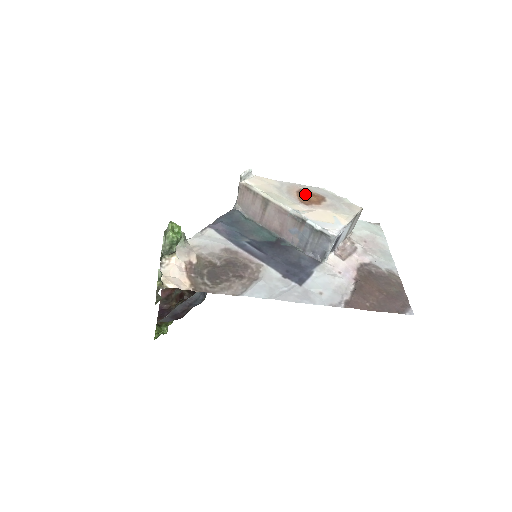
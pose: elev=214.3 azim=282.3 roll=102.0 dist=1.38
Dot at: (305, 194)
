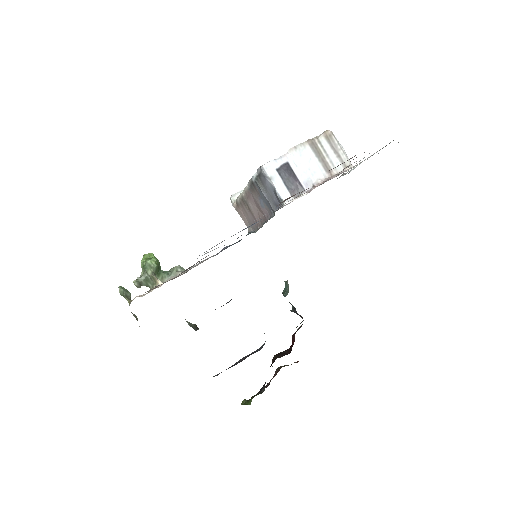
Dot at: occluded
